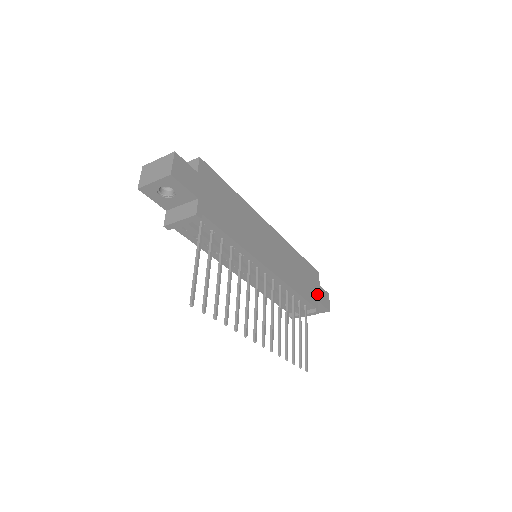
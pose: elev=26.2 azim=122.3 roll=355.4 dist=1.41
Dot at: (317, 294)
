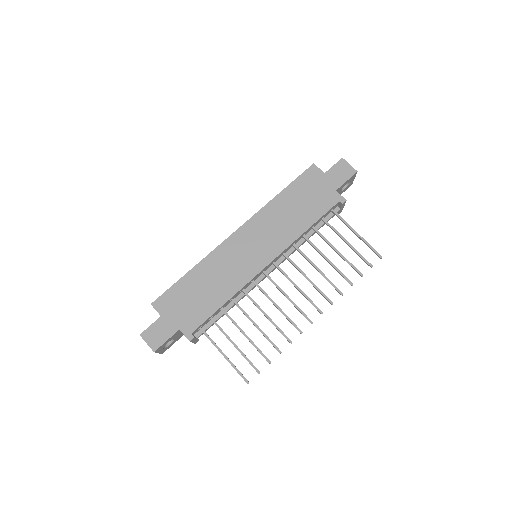
Dot at: (329, 187)
